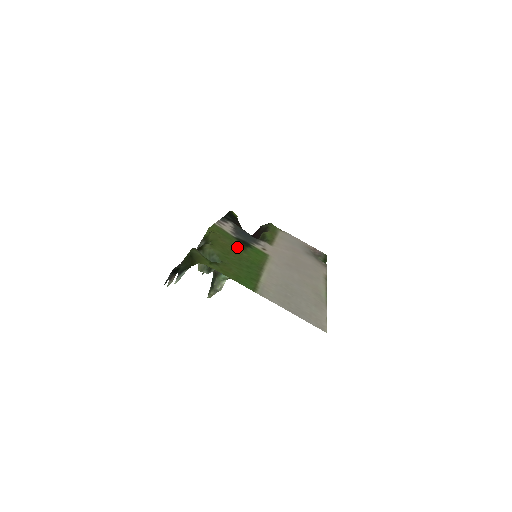
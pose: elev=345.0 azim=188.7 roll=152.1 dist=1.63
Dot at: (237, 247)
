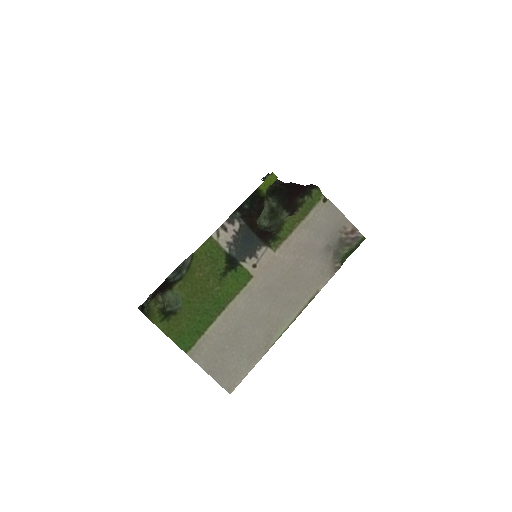
Dot at: (214, 278)
